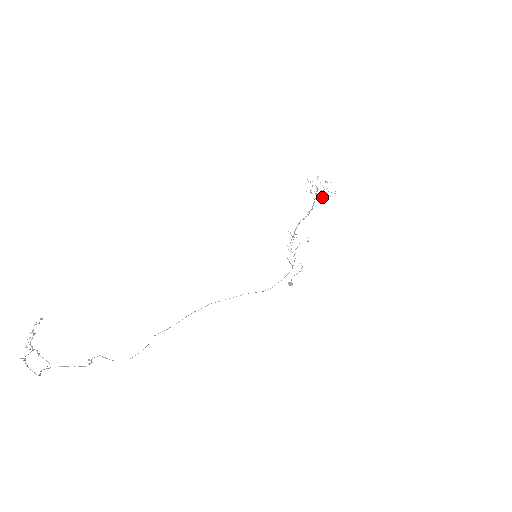
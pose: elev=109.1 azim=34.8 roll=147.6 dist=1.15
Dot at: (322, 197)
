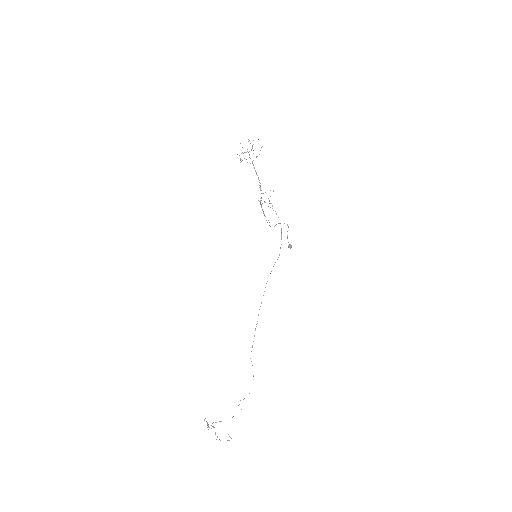
Dot at: (256, 157)
